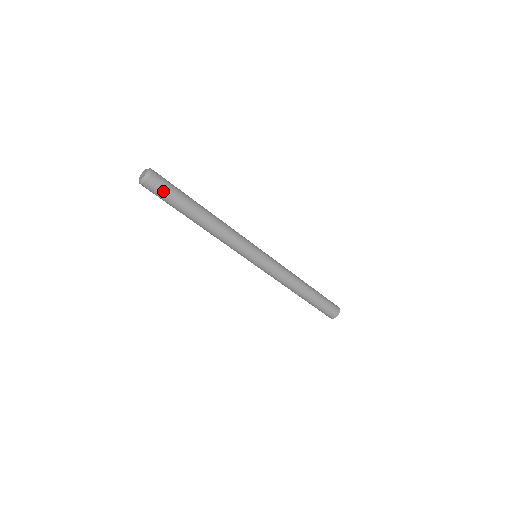
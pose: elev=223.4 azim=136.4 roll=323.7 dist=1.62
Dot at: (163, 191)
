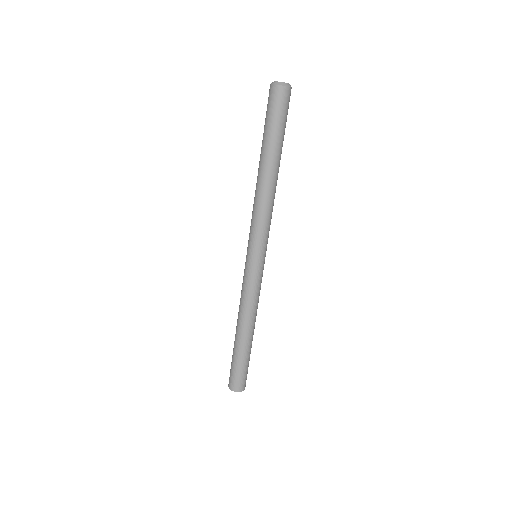
Dot at: (287, 111)
